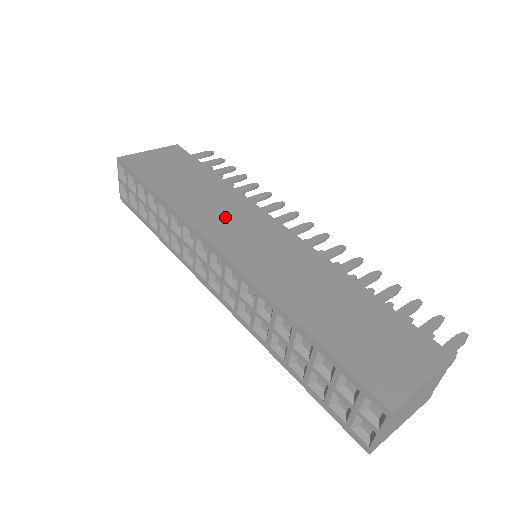
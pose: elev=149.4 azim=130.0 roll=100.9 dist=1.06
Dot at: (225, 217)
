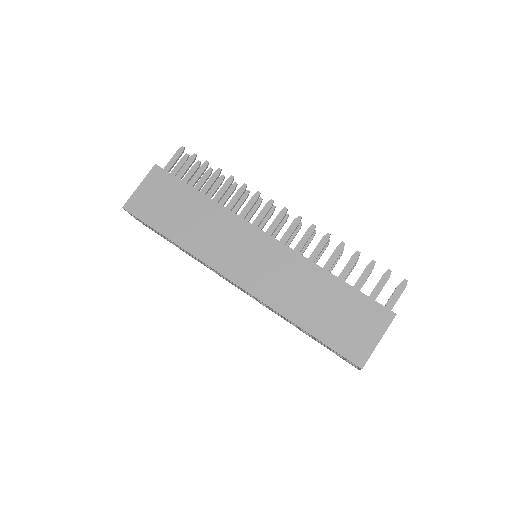
Dot at: (224, 244)
